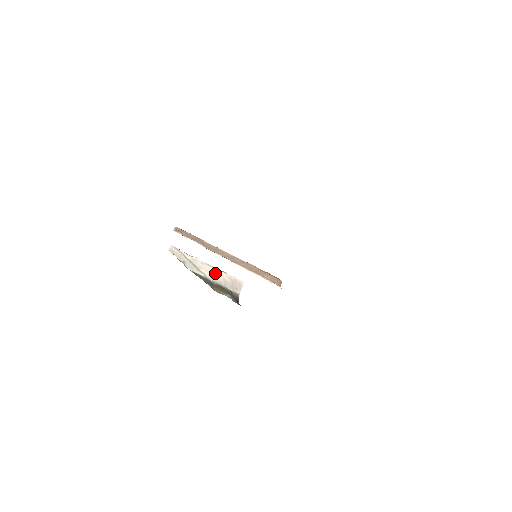
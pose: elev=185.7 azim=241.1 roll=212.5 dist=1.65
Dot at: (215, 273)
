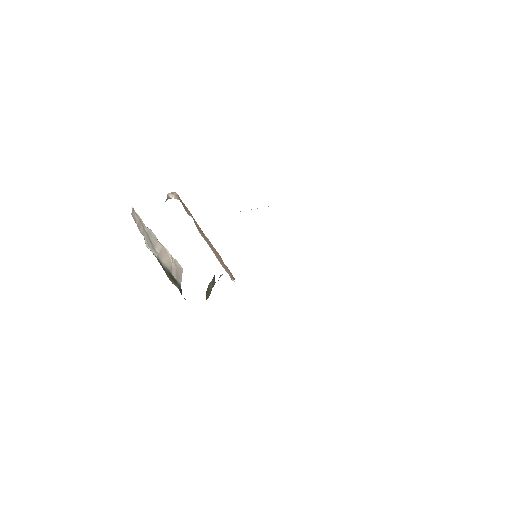
Dot at: (165, 254)
